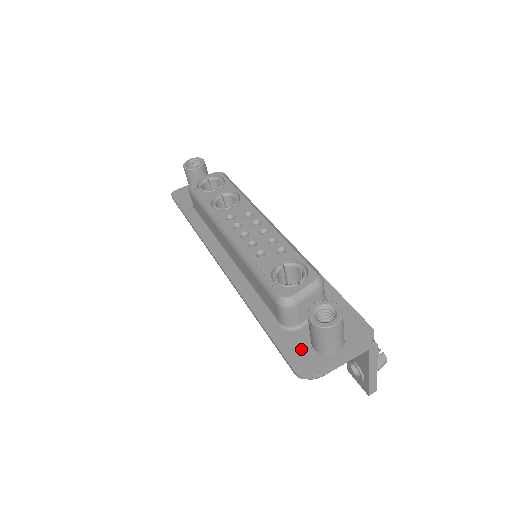
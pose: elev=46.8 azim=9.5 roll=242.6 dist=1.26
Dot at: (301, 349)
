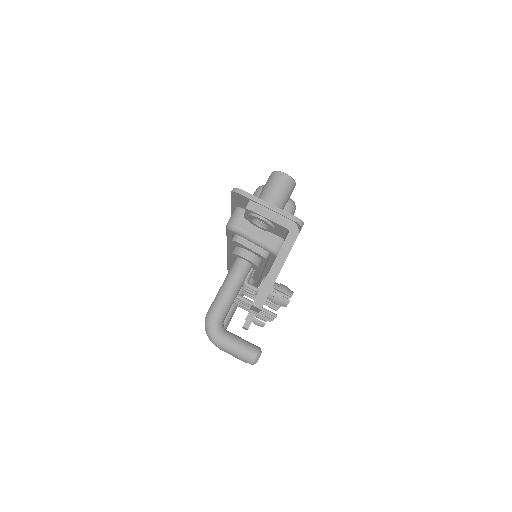
Dot at: occluded
